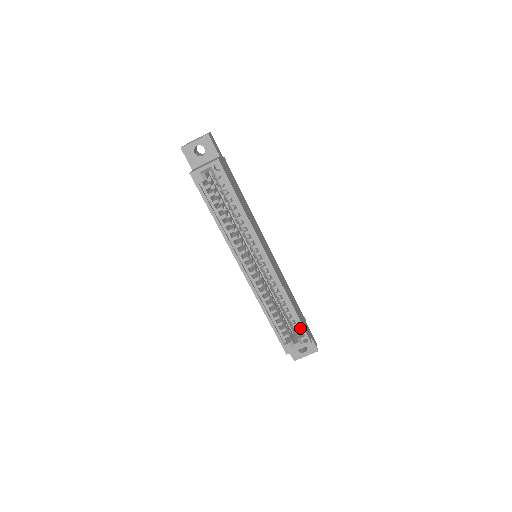
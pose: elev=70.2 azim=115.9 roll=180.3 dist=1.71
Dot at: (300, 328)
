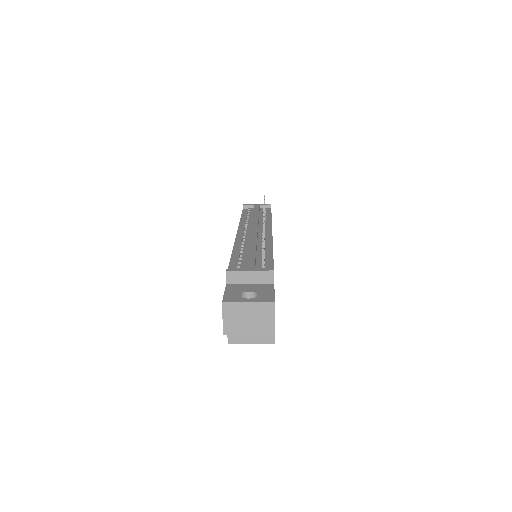
Dot at: occluded
